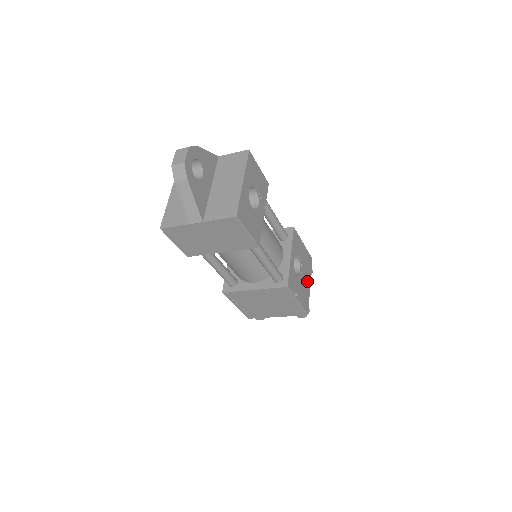
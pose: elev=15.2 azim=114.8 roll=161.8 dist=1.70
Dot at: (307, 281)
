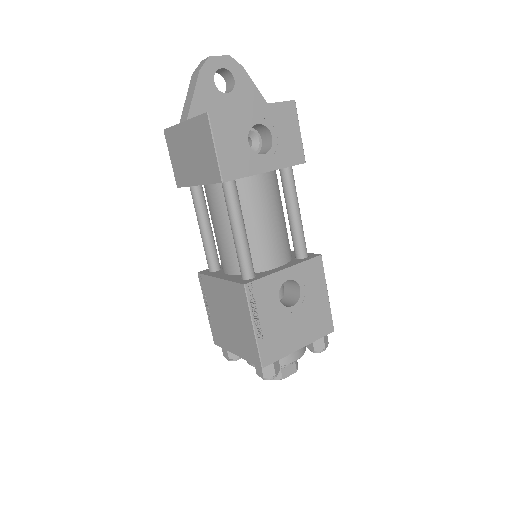
Dot at: (298, 336)
